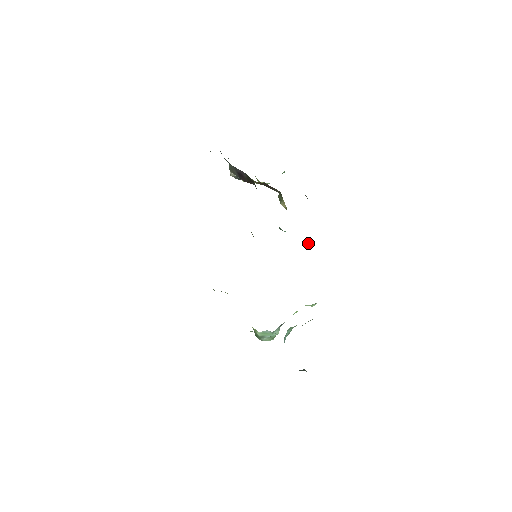
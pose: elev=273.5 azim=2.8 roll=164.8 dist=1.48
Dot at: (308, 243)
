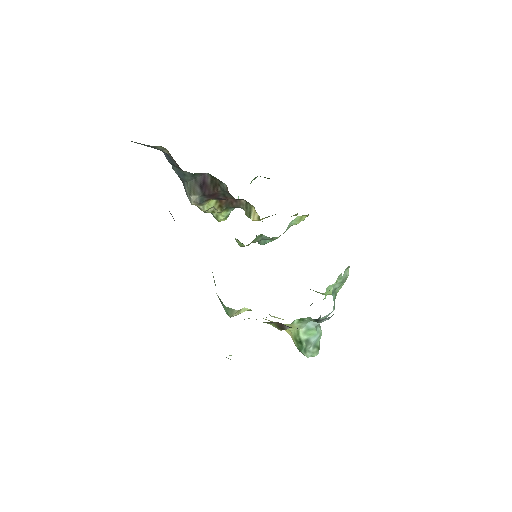
Dot at: (298, 222)
